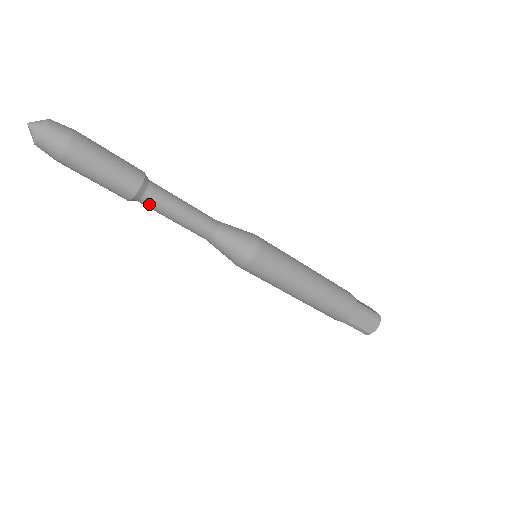
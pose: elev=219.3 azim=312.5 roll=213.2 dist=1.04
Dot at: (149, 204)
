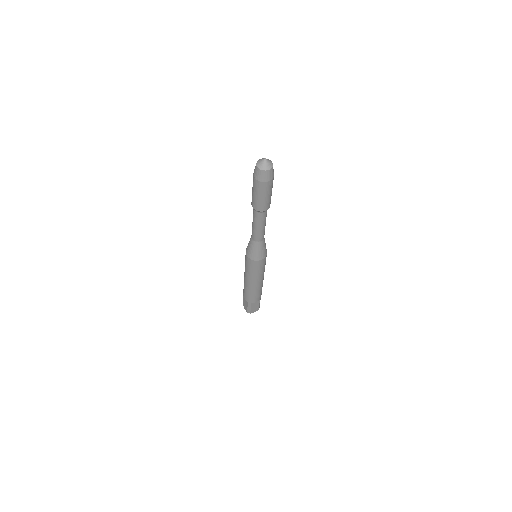
Dot at: (259, 216)
